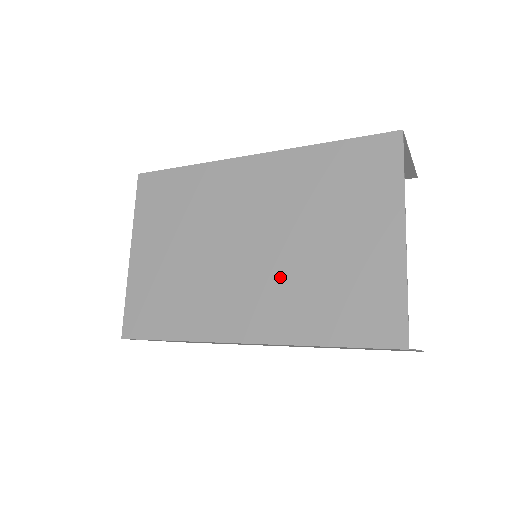
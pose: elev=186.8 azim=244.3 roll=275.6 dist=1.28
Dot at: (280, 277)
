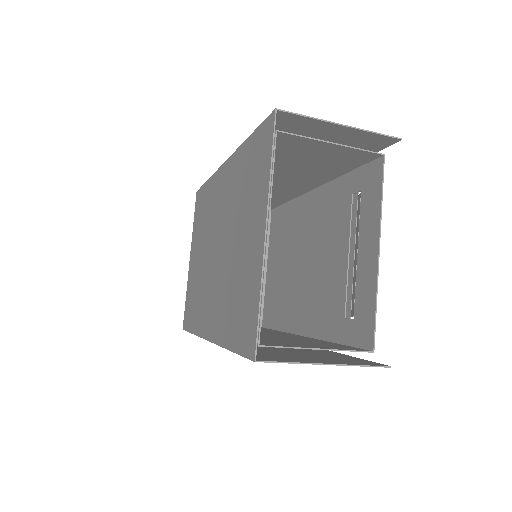
Dot at: (222, 280)
